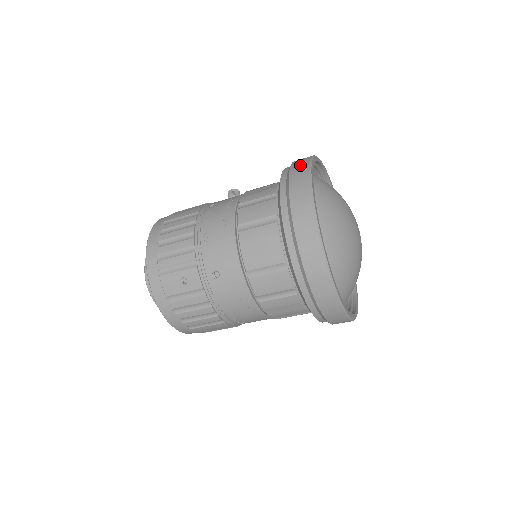
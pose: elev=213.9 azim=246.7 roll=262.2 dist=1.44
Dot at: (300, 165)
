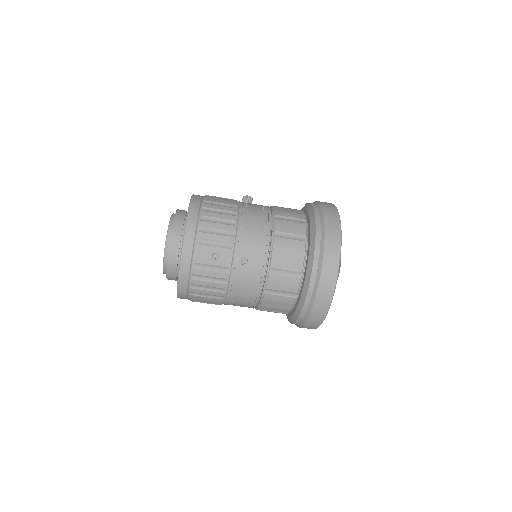
Dot at: (330, 208)
